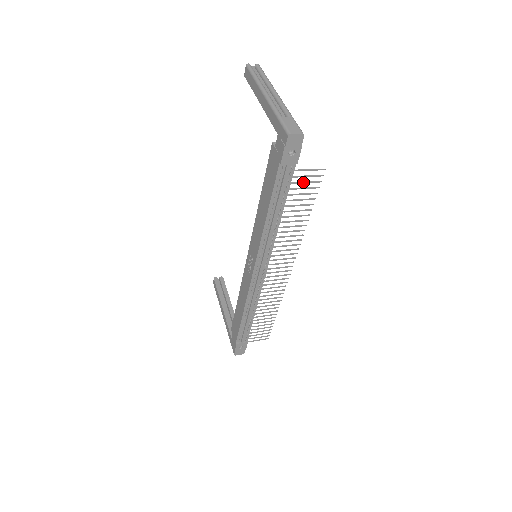
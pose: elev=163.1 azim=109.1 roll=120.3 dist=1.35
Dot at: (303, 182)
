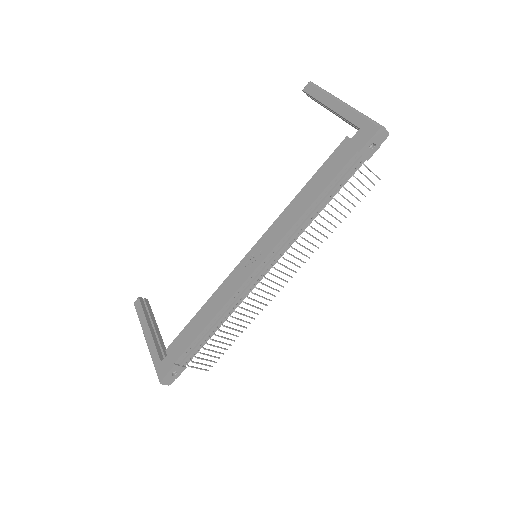
Dot at: (361, 182)
